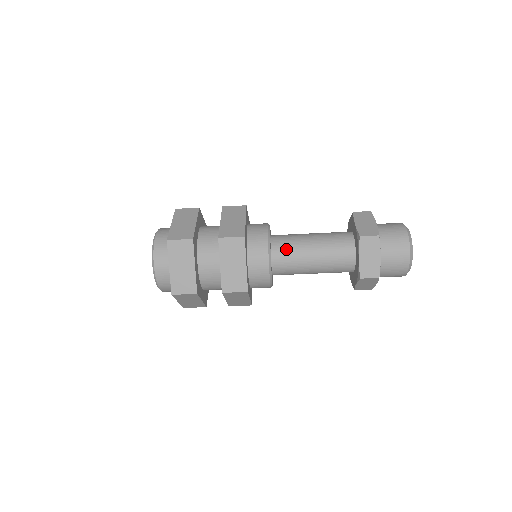
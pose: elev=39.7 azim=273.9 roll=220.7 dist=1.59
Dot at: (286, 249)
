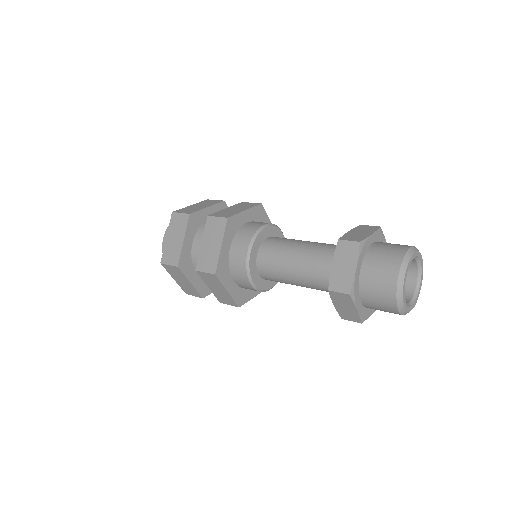
Dot at: occluded
